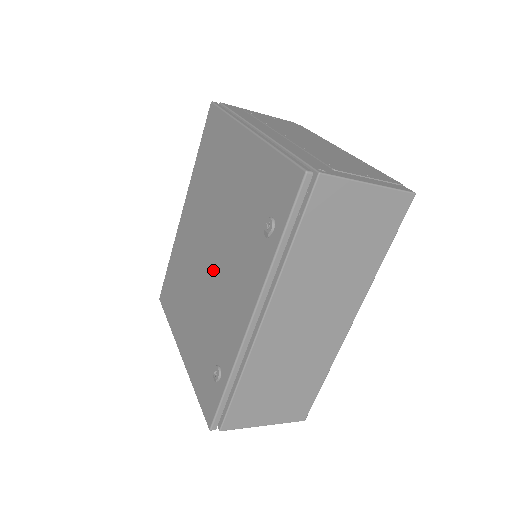
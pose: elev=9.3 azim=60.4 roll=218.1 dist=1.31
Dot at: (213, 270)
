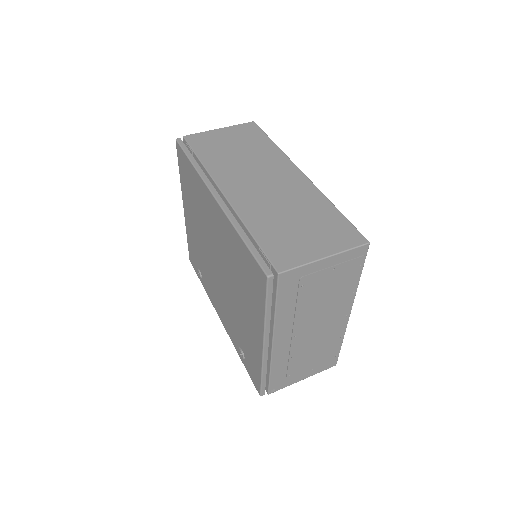
Dot at: (215, 272)
